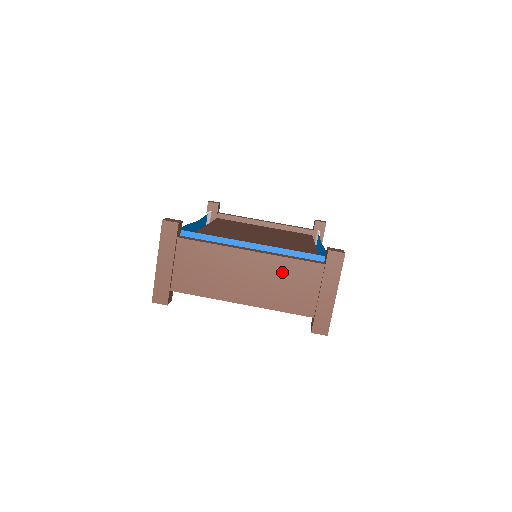
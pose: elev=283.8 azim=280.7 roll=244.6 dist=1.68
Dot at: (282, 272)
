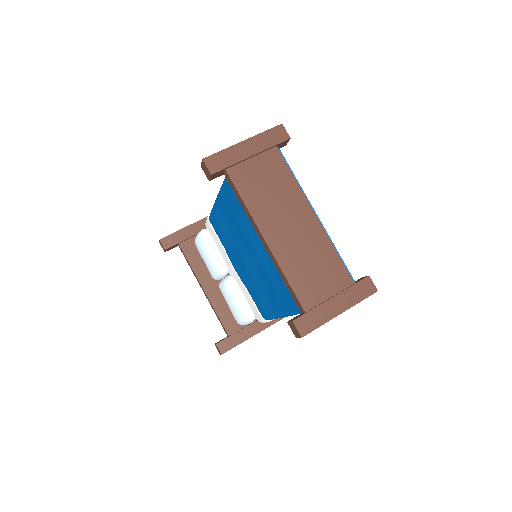
Dot at: (320, 253)
